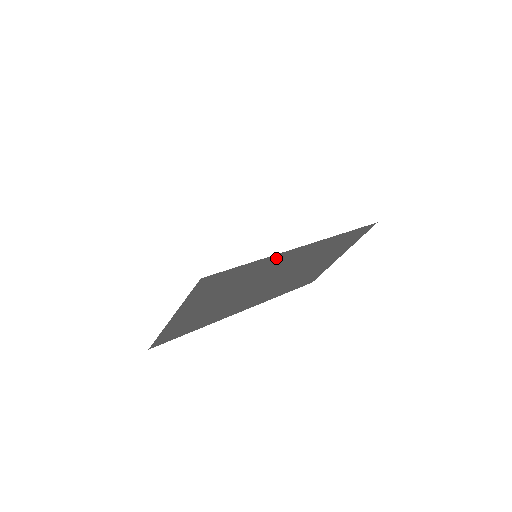
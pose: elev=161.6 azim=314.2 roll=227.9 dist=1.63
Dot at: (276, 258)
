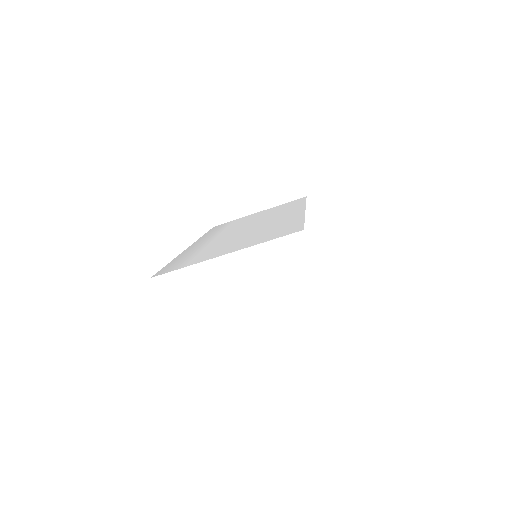
Dot at: occluded
